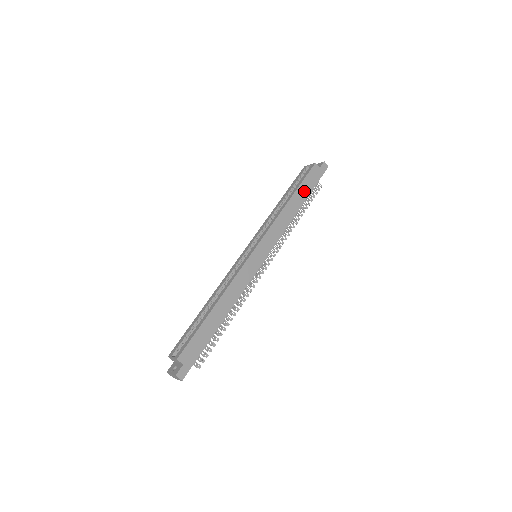
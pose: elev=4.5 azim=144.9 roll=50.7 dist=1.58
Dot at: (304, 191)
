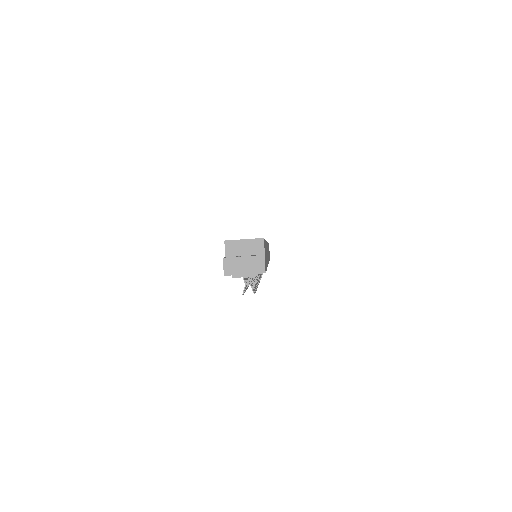
Dot at: occluded
